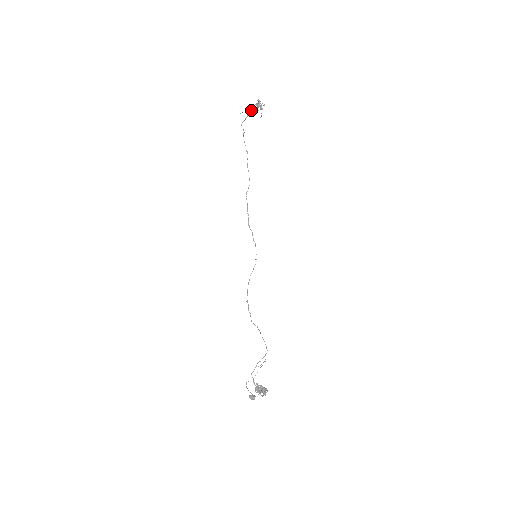
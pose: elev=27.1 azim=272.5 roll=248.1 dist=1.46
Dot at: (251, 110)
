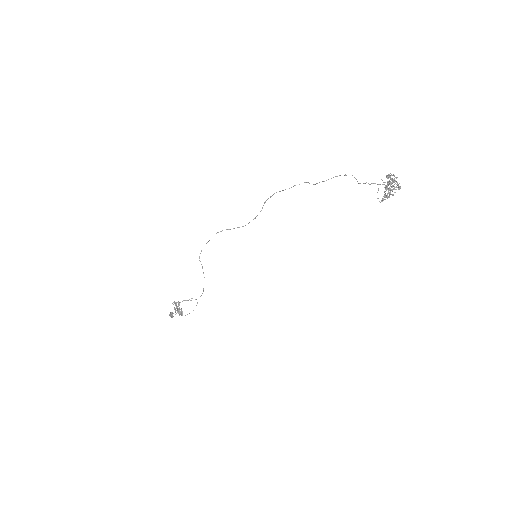
Dot at: occluded
